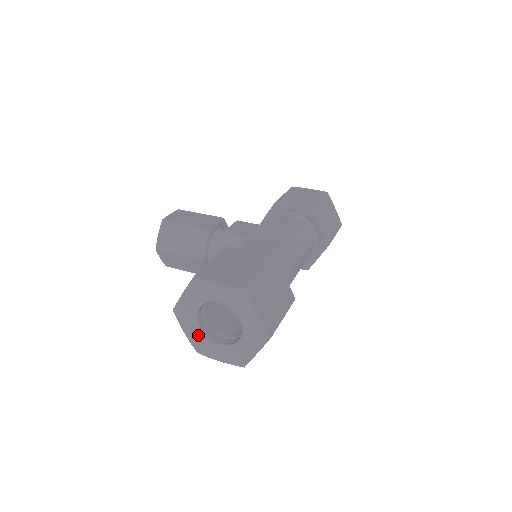
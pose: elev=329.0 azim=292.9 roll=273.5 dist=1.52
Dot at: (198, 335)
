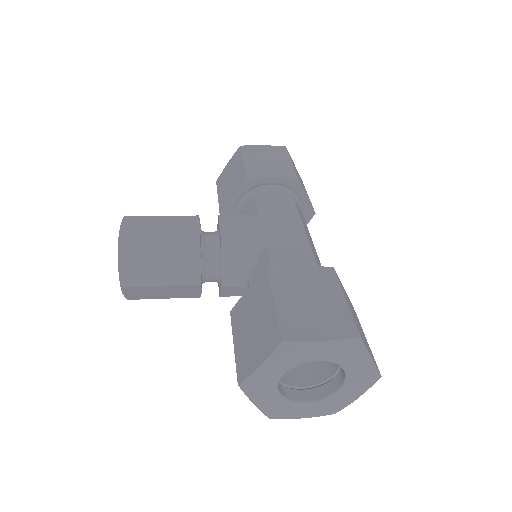
Dot at: (276, 402)
